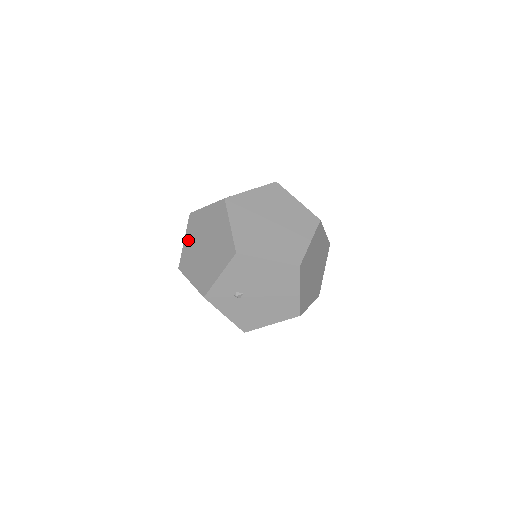
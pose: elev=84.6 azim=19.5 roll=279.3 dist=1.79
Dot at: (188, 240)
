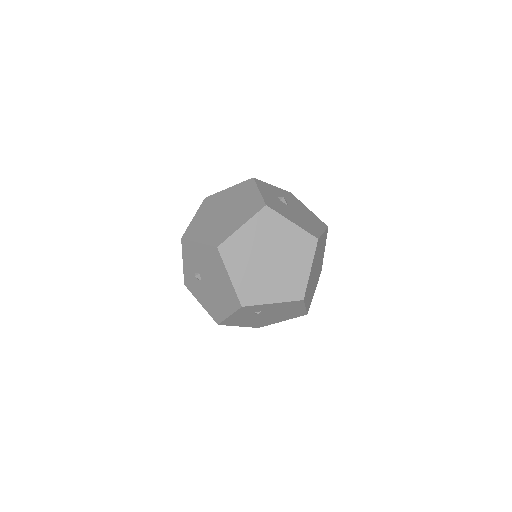
Dot at: (249, 231)
